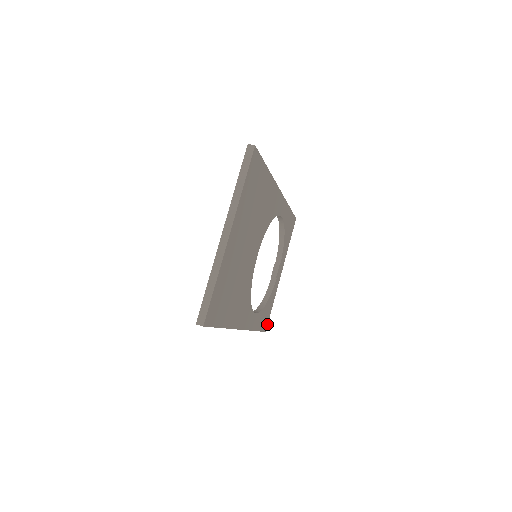
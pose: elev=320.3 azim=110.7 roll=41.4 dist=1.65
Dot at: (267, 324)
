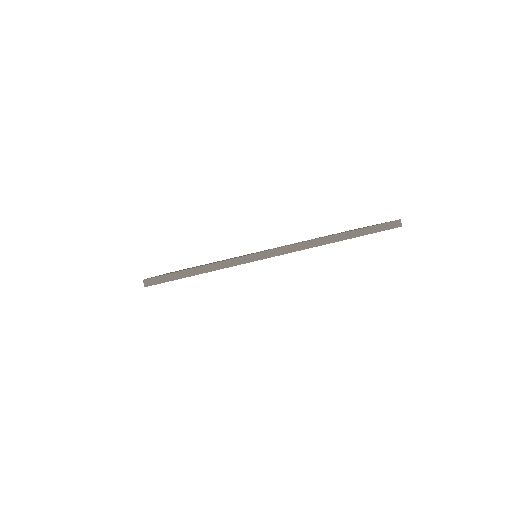
Dot at: occluded
